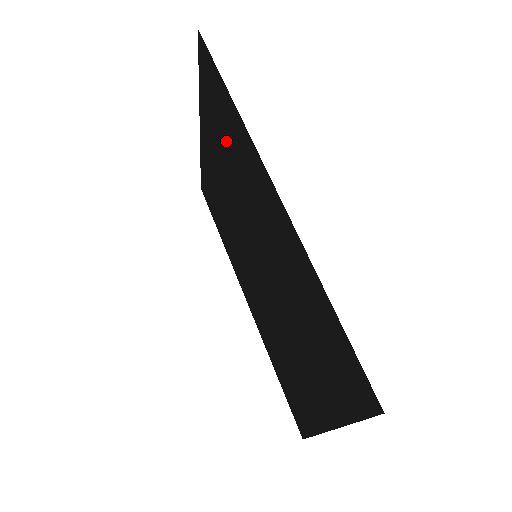
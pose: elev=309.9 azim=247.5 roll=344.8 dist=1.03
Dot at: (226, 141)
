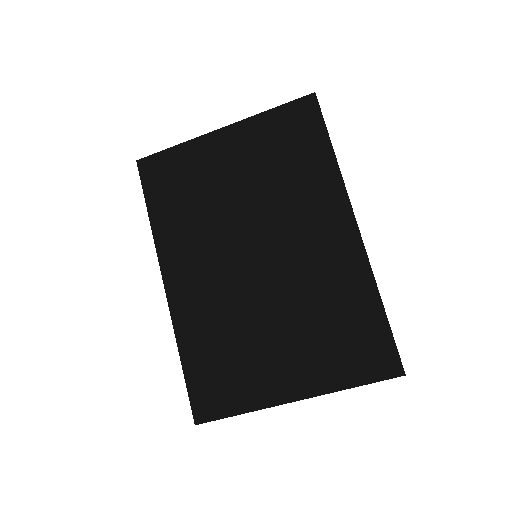
Dot at: (287, 167)
